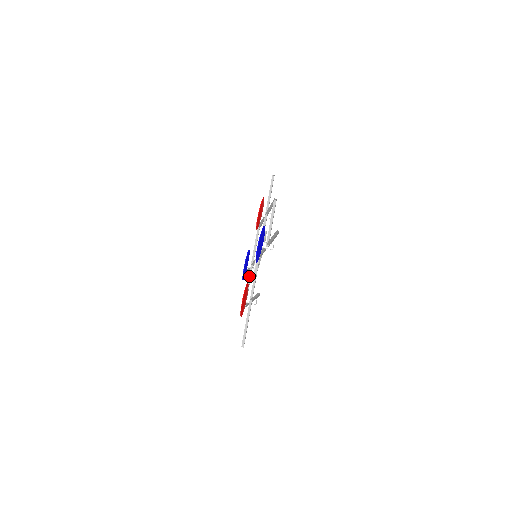
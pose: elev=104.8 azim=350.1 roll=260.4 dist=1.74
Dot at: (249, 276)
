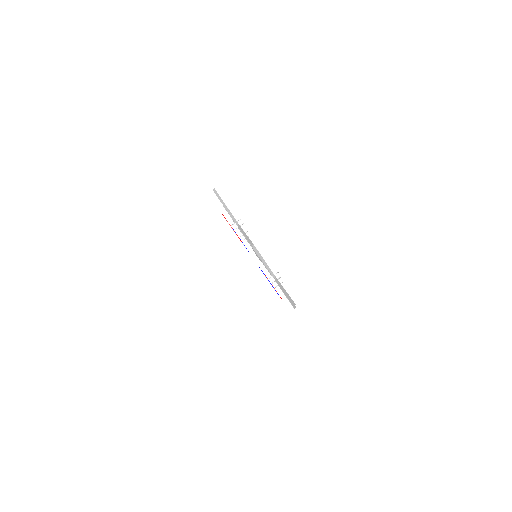
Dot at: occluded
